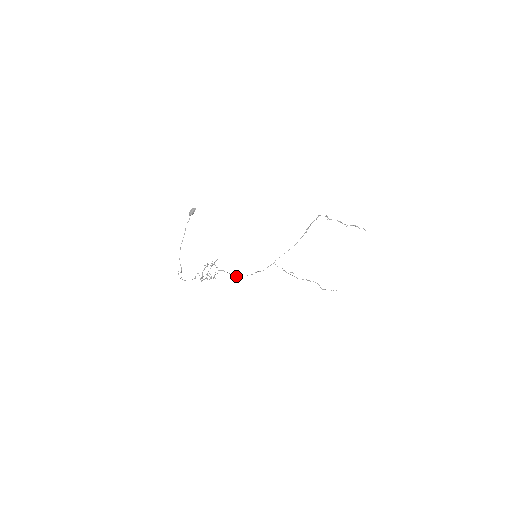
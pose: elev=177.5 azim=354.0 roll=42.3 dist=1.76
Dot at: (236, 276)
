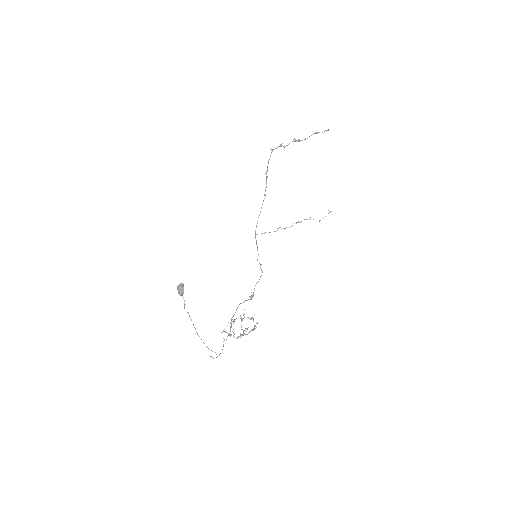
Dot at: (252, 294)
